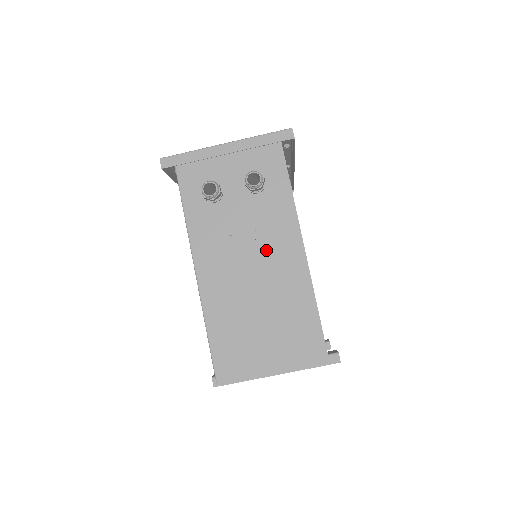
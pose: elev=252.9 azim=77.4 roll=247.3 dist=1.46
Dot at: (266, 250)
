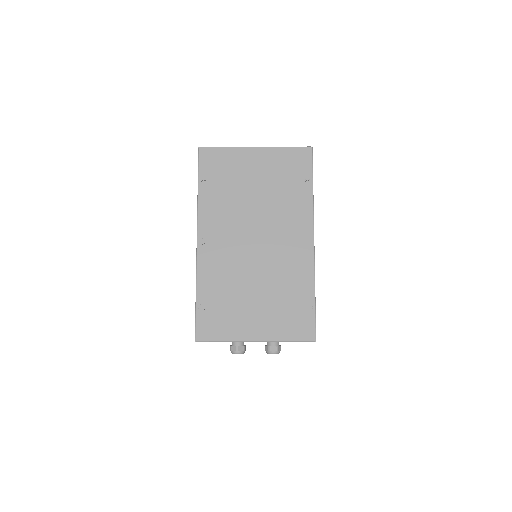
Dot at: occluded
